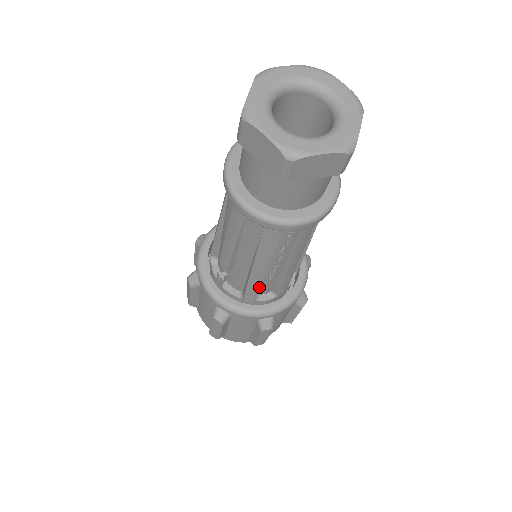
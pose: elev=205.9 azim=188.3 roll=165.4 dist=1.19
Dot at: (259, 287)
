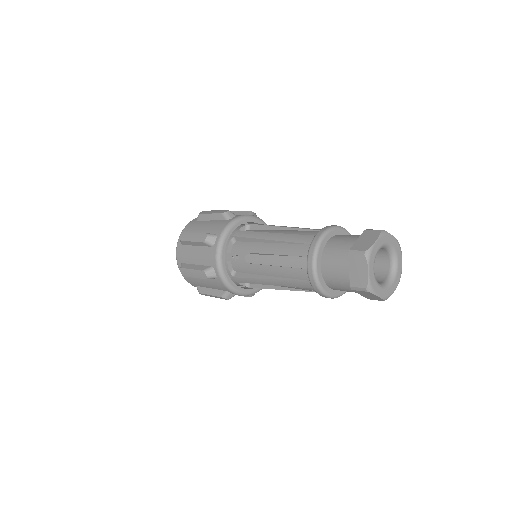
Dot at: (254, 283)
